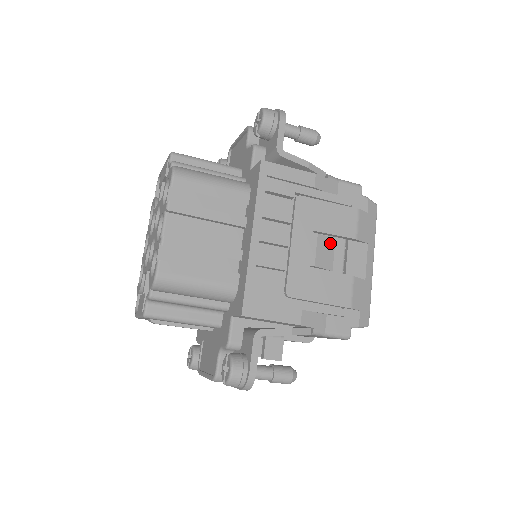
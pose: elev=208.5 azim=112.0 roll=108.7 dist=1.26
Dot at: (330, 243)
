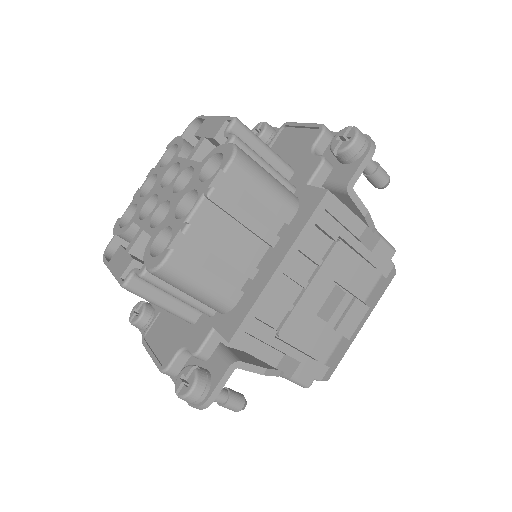
Dot at: (340, 296)
